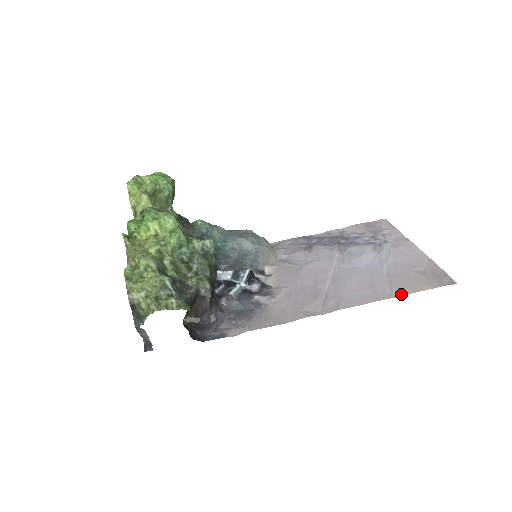
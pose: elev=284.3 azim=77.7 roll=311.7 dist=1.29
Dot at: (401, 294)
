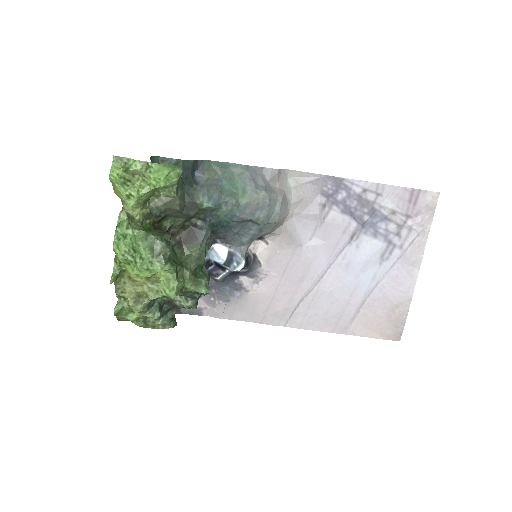
Dot at: (354, 334)
